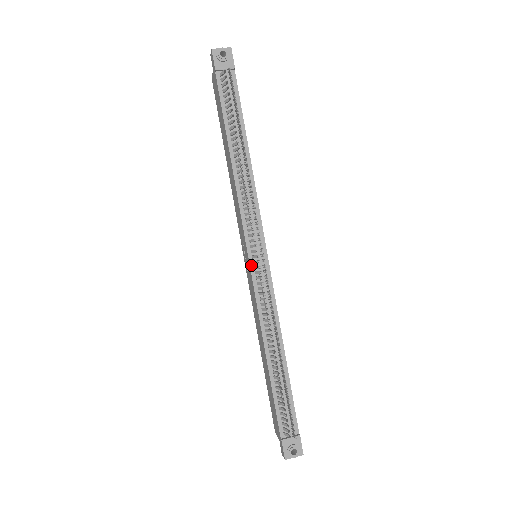
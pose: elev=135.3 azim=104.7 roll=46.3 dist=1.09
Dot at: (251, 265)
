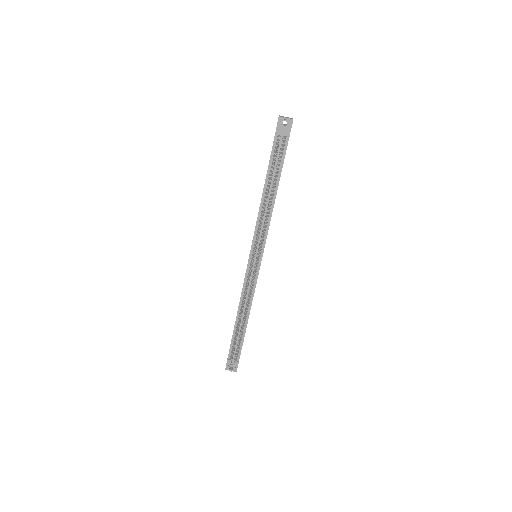
Dot at: (249, 262)
